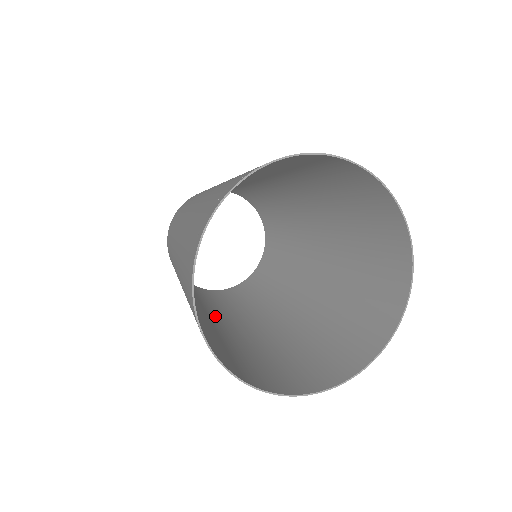
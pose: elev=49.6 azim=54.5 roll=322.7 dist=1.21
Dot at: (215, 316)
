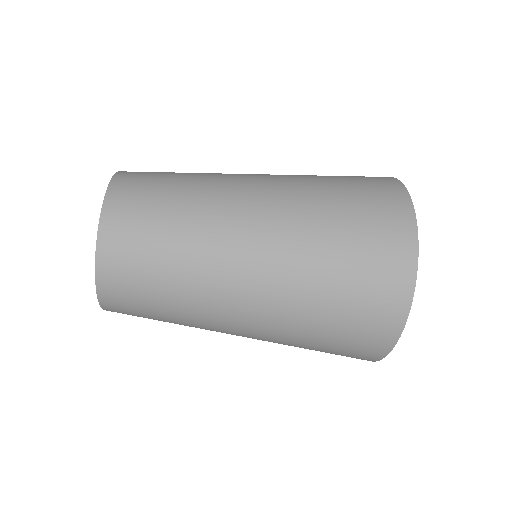
Dot at: (232, 239)
